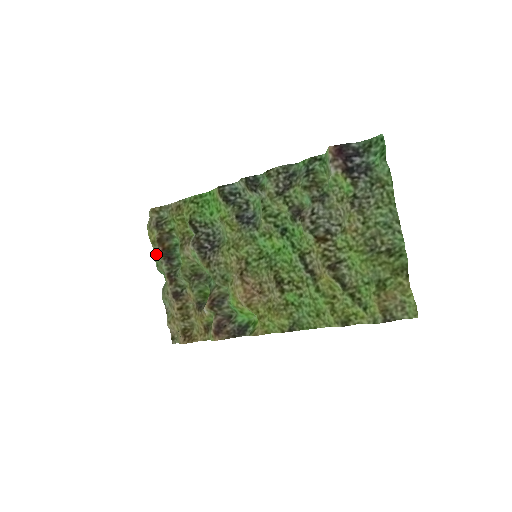
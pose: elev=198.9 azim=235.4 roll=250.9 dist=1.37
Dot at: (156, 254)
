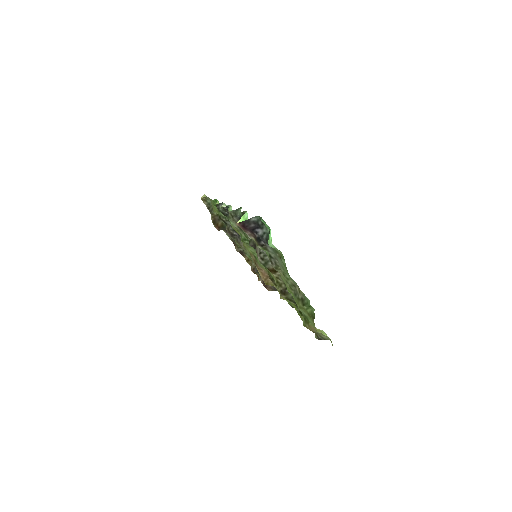
Dot at: occluded
